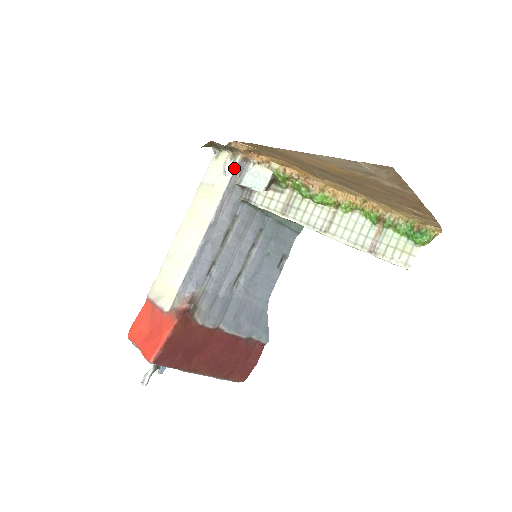
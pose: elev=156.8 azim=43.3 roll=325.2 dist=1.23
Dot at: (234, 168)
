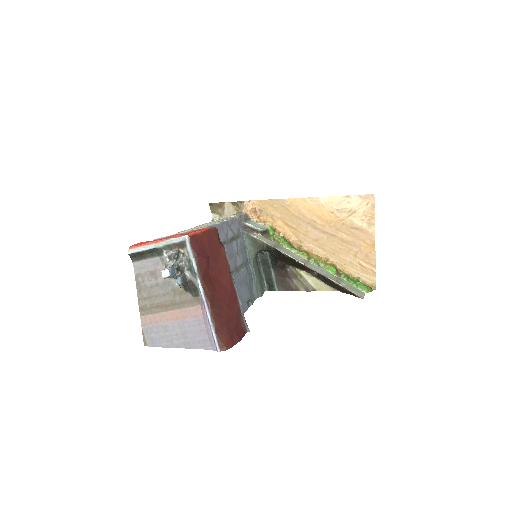
Dot at: (242, 214)
